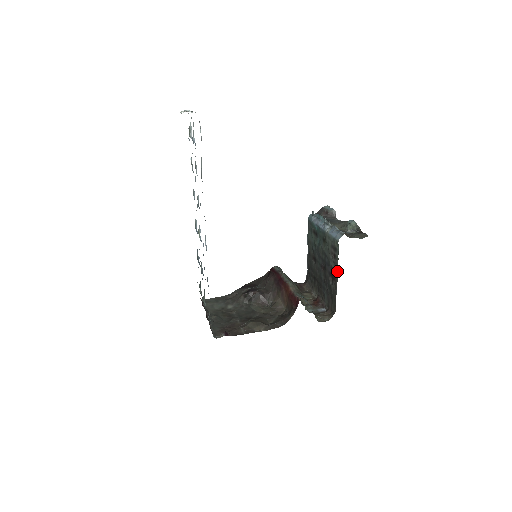
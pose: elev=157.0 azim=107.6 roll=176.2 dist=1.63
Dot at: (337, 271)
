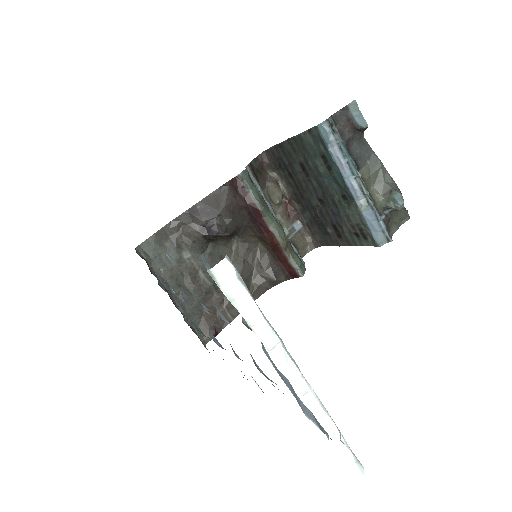
Dot at: (351, 245)
